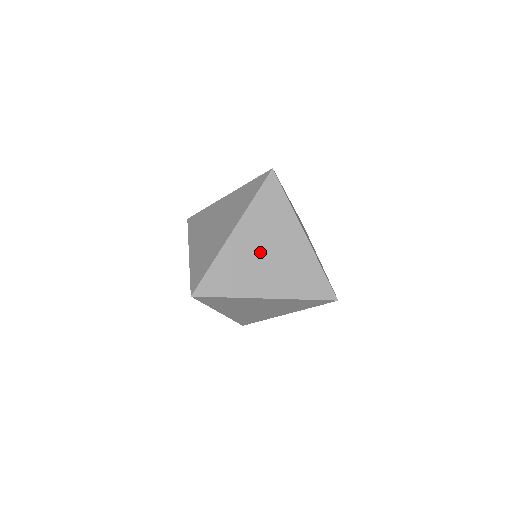
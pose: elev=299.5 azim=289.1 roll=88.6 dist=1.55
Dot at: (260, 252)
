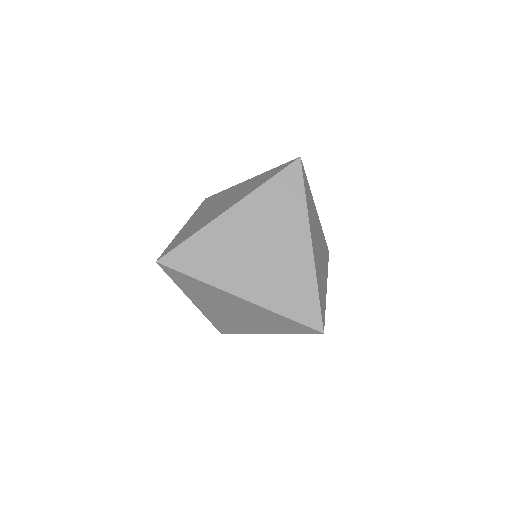
Dot at: (252, 243)
